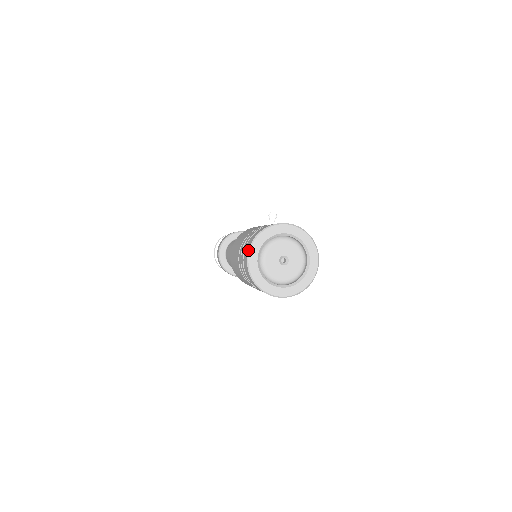
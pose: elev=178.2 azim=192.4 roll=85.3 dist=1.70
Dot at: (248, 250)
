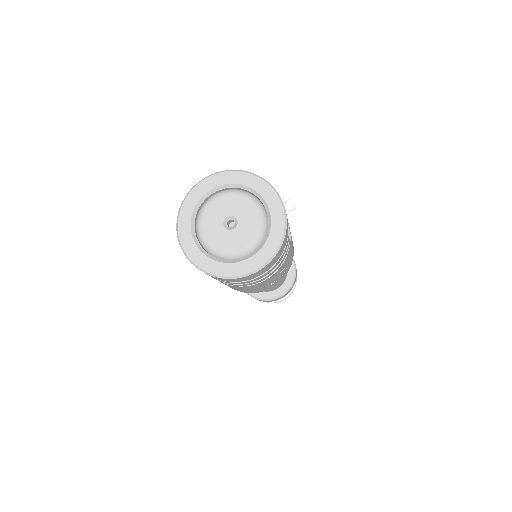
Dot at: (198, 182)
